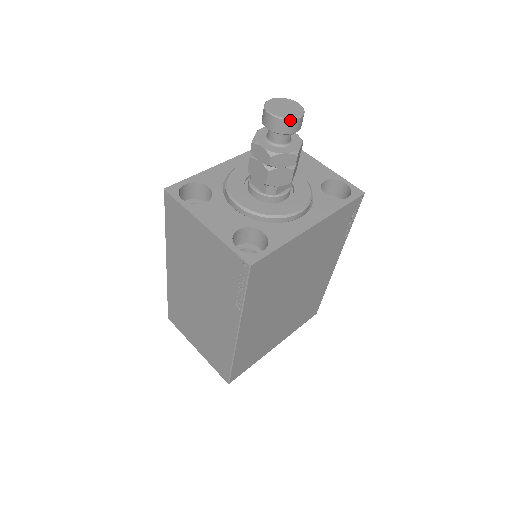
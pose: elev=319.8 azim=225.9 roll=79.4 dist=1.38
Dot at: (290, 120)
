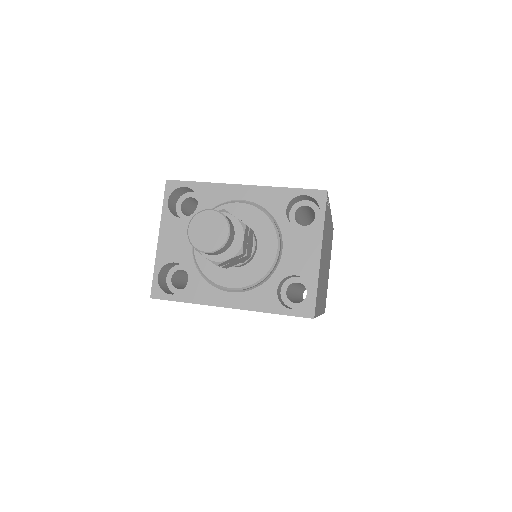
Dot at: (196, 249)
